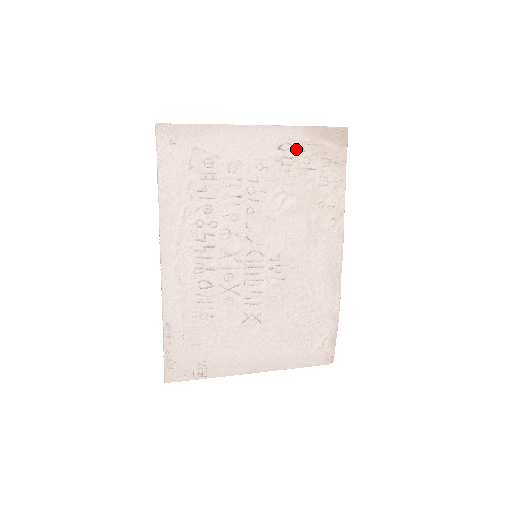
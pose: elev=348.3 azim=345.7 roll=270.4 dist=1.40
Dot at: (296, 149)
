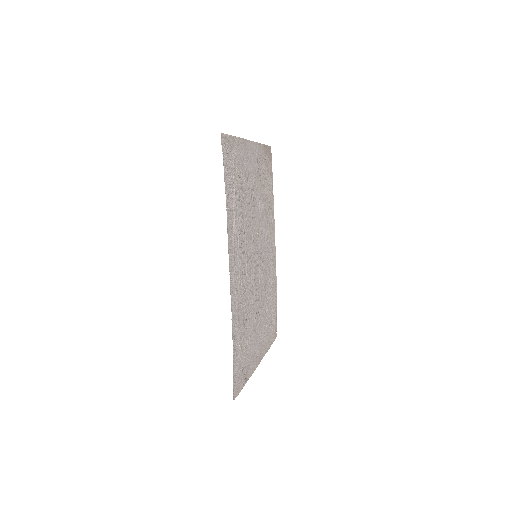
Dot at: (261, 162)
